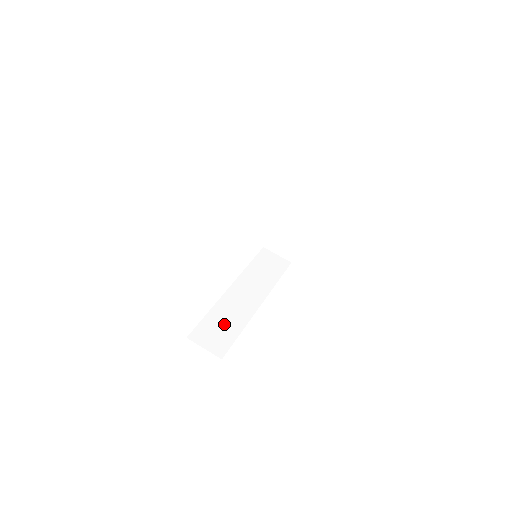
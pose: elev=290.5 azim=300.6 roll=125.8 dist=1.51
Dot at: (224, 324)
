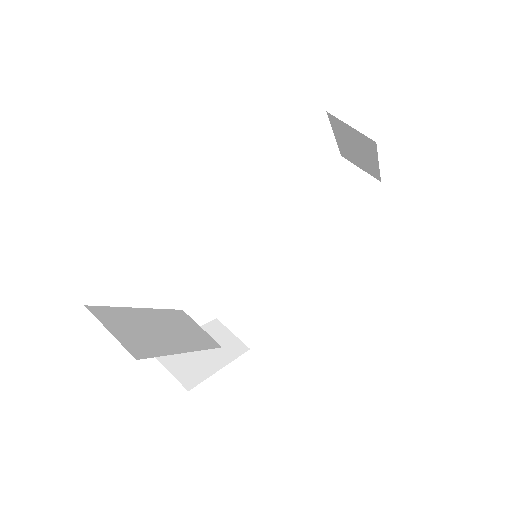
Dot at: (260, 299)
